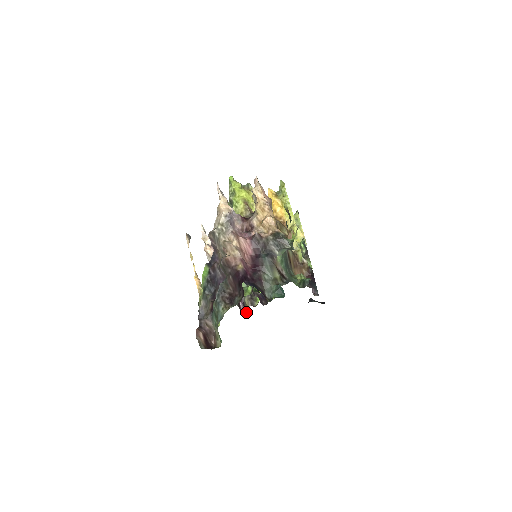
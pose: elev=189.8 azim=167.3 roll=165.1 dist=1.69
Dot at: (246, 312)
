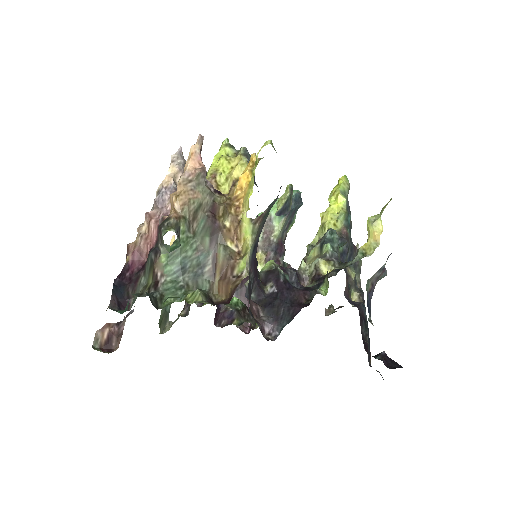
Dot at: (248, 333)
